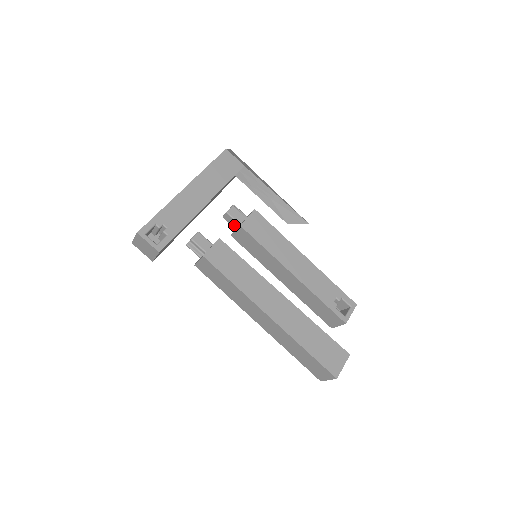
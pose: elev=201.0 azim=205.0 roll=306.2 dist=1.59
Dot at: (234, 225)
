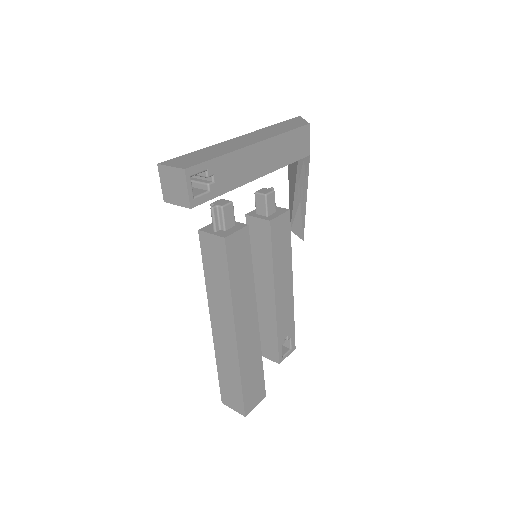
Dot at: (259, 210)
